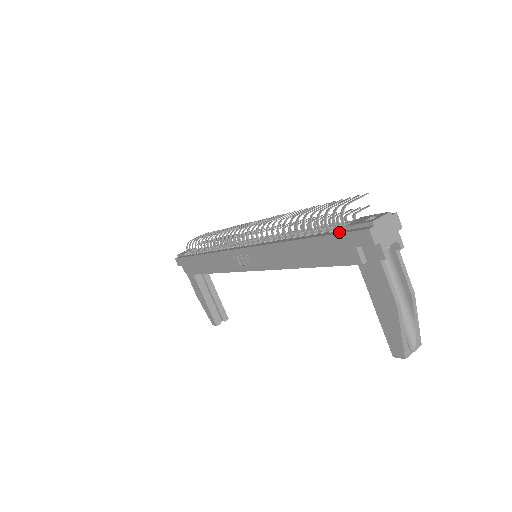
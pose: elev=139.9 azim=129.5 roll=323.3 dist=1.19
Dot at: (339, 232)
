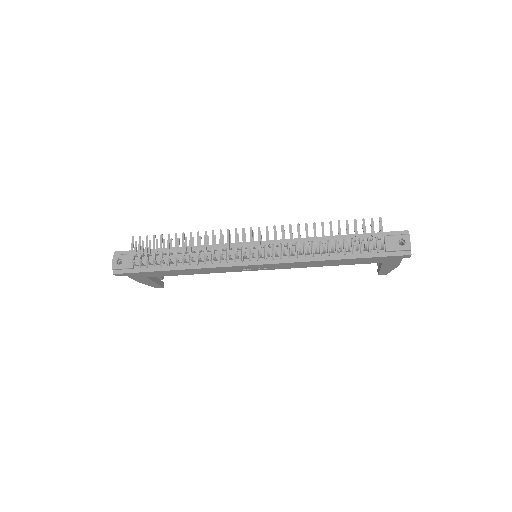
Dot at: (383, 255)
